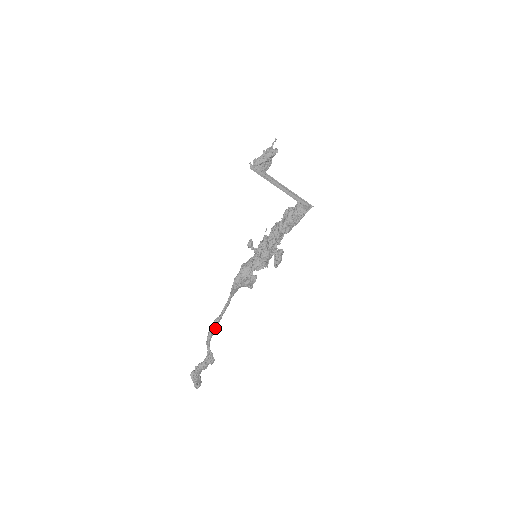
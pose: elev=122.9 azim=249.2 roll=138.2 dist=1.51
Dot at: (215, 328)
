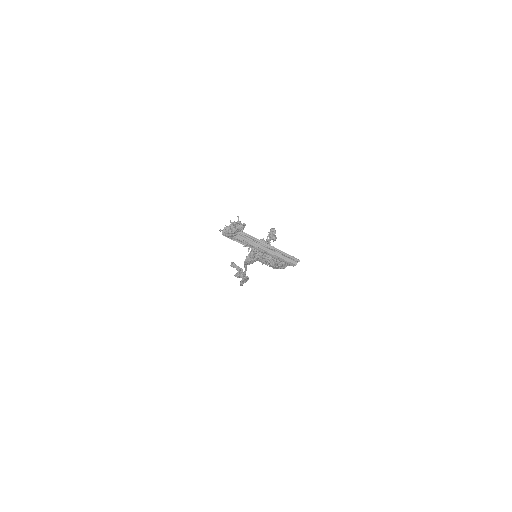
Dot at: occluded
